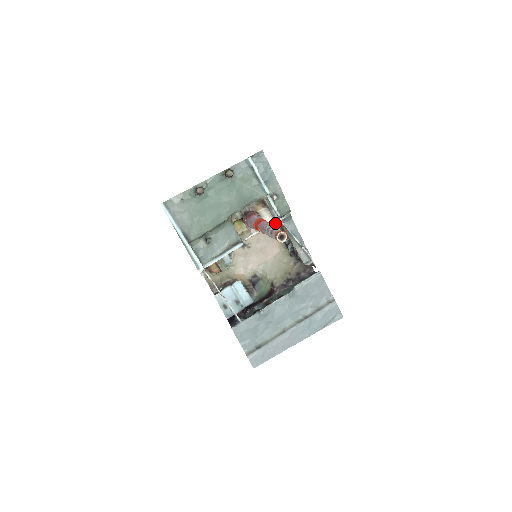
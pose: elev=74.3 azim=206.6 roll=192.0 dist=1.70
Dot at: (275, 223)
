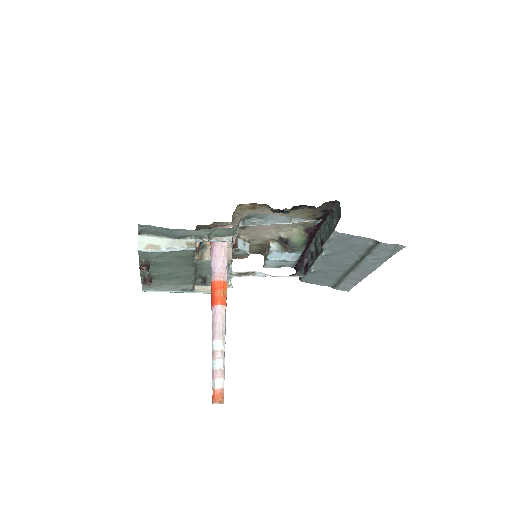
Dot at: (245, 204)
